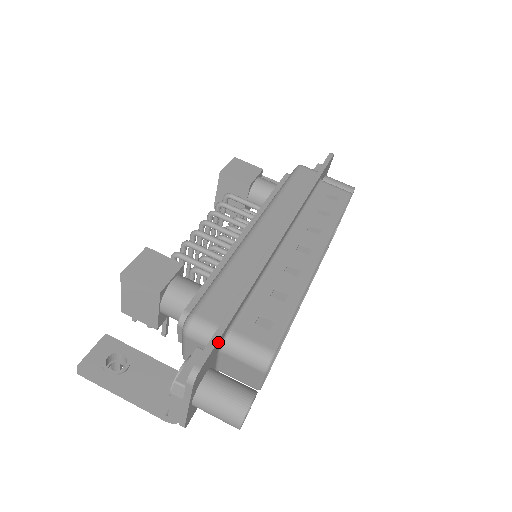
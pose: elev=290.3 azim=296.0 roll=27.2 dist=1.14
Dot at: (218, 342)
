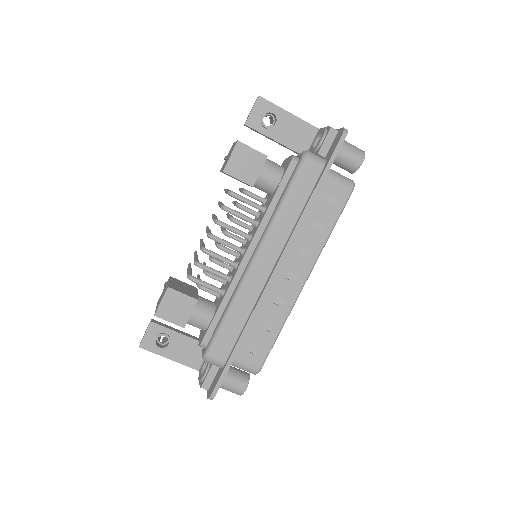
Dot at: (224, 375)
